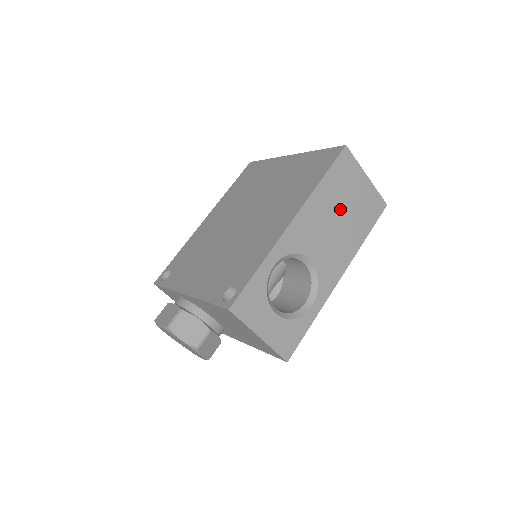
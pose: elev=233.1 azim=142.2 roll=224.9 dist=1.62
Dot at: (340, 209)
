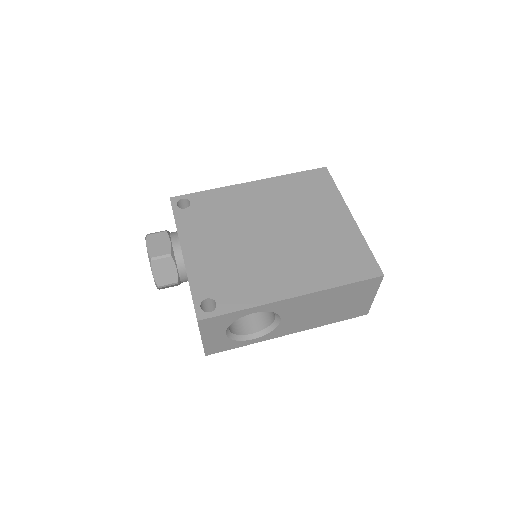
Dot at: (334, 304)
